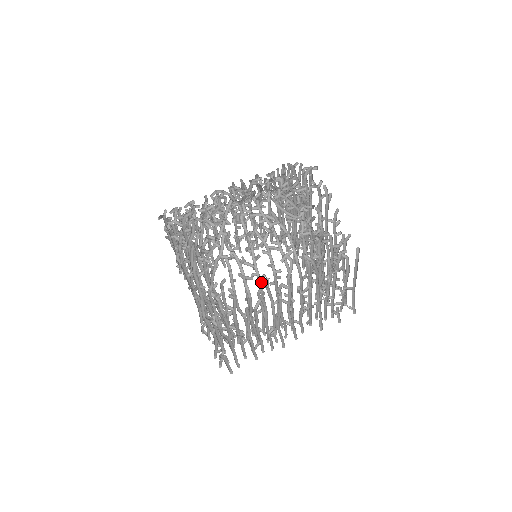
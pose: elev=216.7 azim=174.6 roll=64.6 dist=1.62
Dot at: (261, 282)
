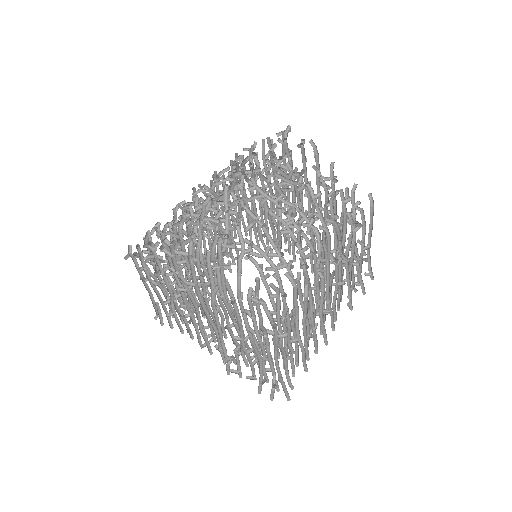
Dot at: (290, 270)
